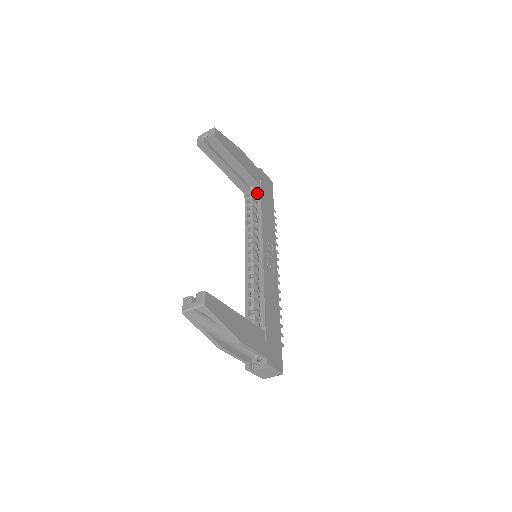
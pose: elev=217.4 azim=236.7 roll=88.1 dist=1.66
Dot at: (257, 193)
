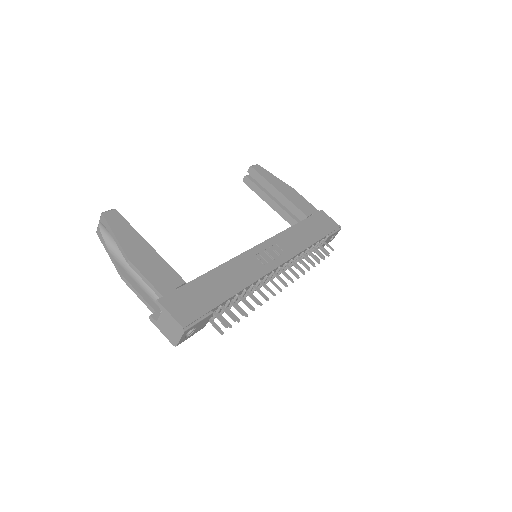
Dot at: occluded
